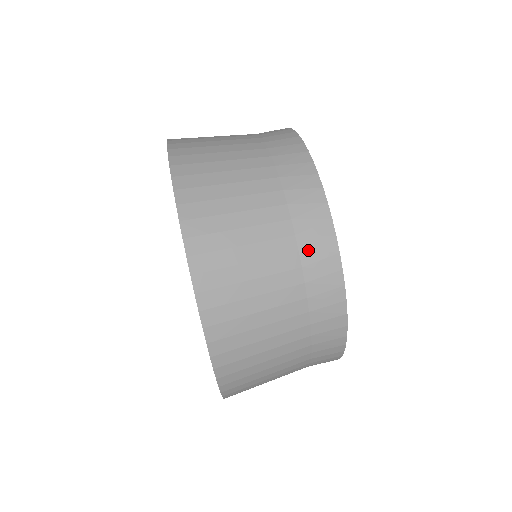
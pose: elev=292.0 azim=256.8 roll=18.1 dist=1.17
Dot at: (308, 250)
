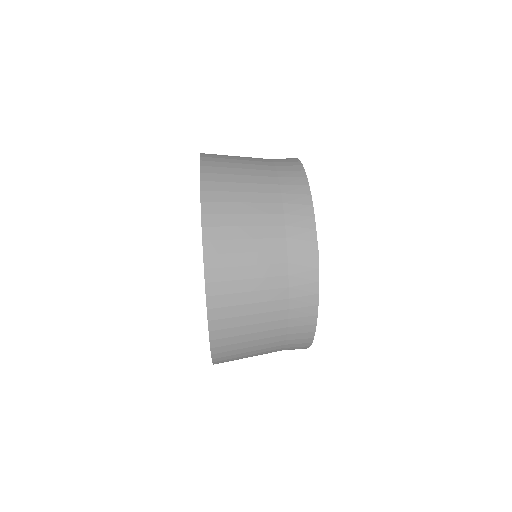
Dot at: (295, 263)
